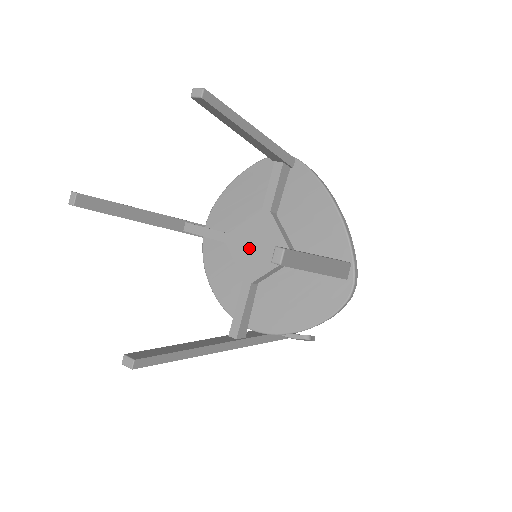
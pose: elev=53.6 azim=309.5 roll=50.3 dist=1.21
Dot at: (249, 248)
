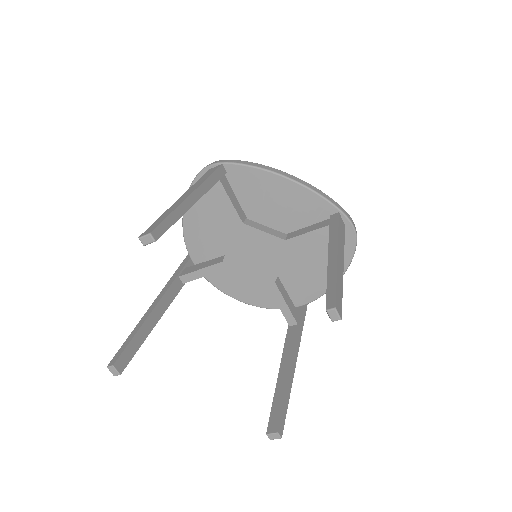
Dot at: (250, 260)
